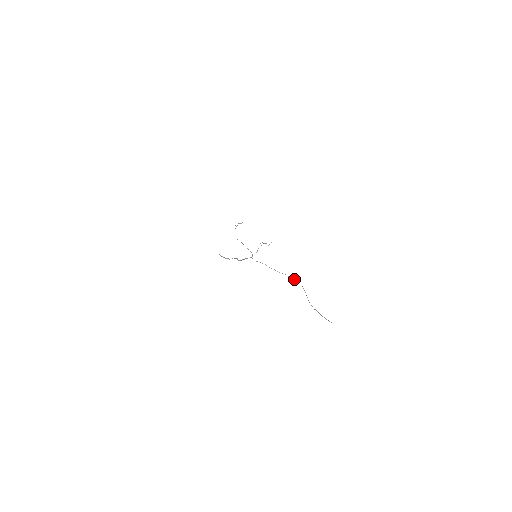
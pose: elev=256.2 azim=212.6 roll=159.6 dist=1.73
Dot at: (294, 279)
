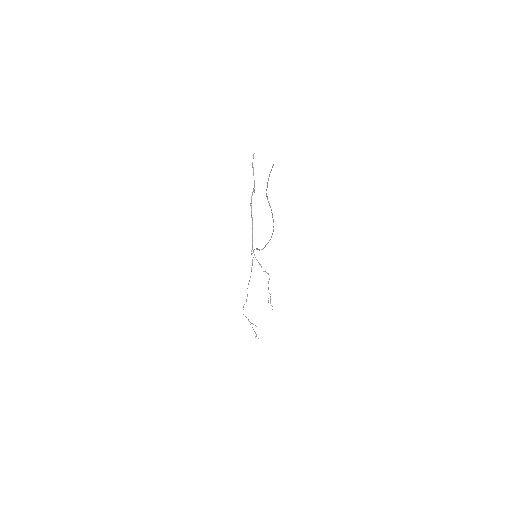
Dot at: occluded
